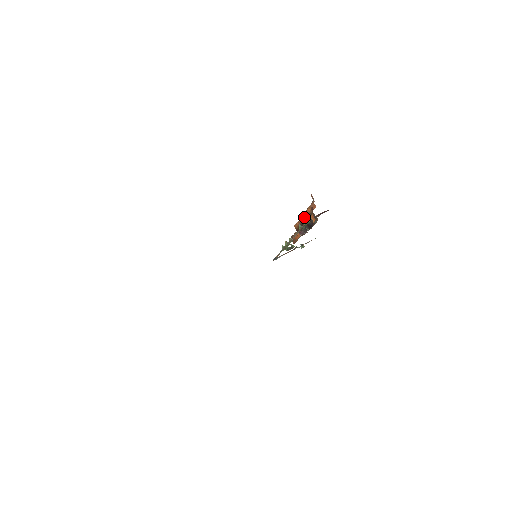
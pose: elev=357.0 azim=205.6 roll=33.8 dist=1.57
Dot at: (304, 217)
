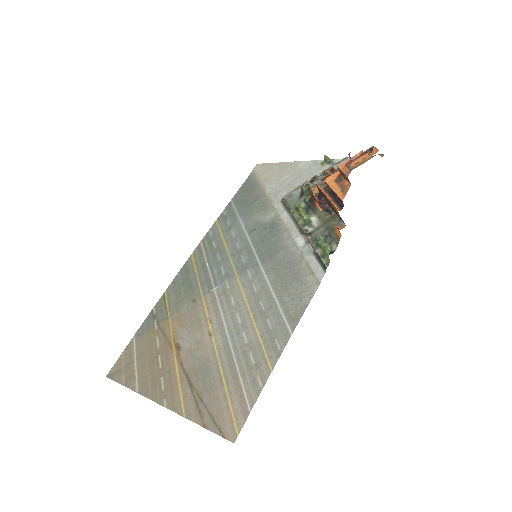
Dot at: (329, 202)
